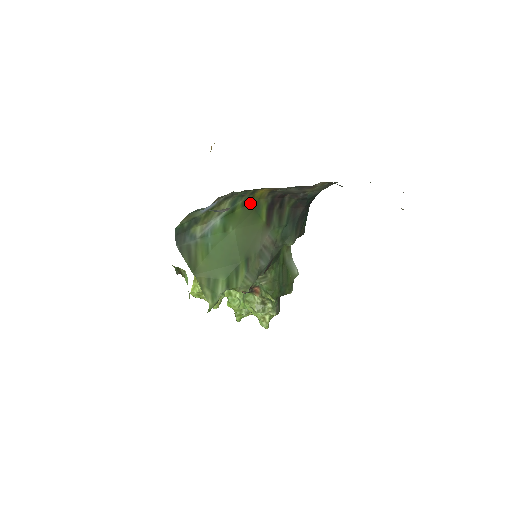
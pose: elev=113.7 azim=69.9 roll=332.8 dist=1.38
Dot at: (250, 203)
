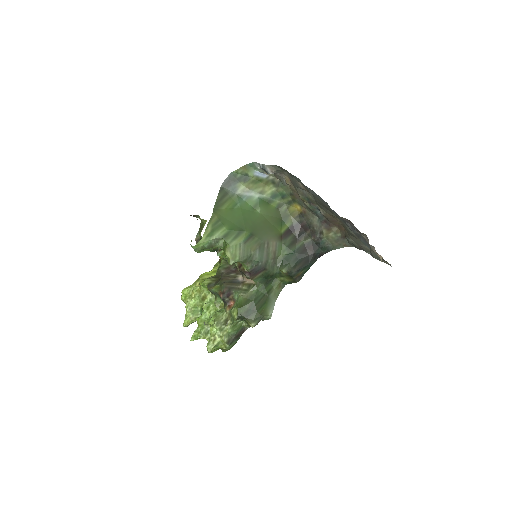
Dot at: (283, 211)
